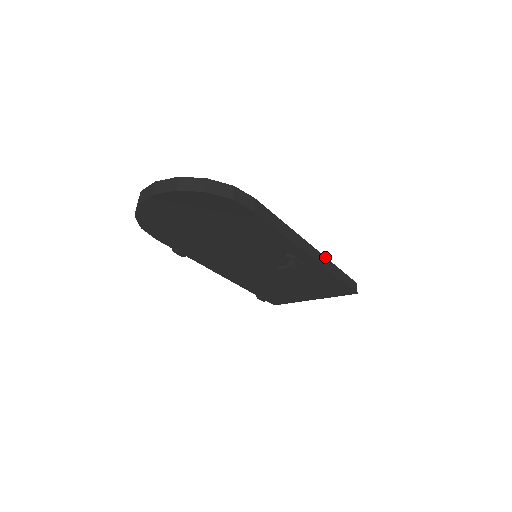
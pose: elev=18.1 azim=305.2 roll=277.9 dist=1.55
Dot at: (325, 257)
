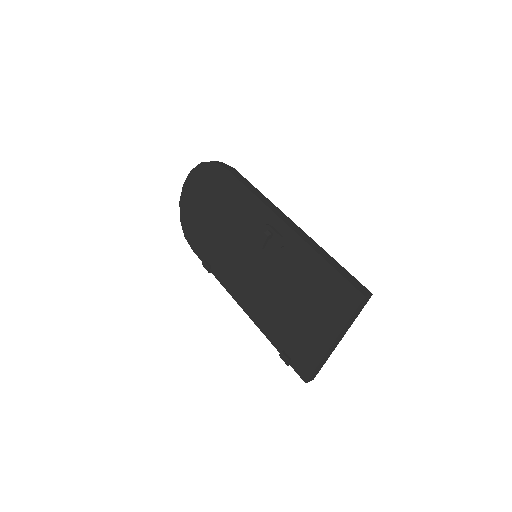
Dot at: (310, 238)
